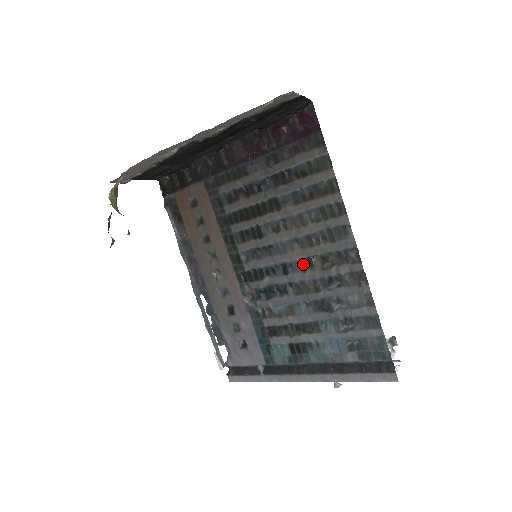
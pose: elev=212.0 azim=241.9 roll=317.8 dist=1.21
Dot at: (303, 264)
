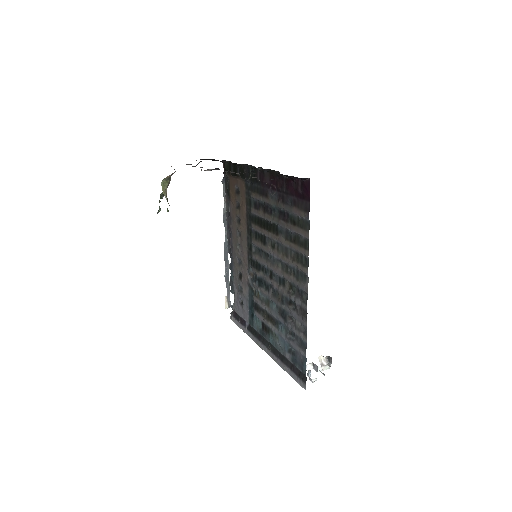
Dot at: (280, 280)
